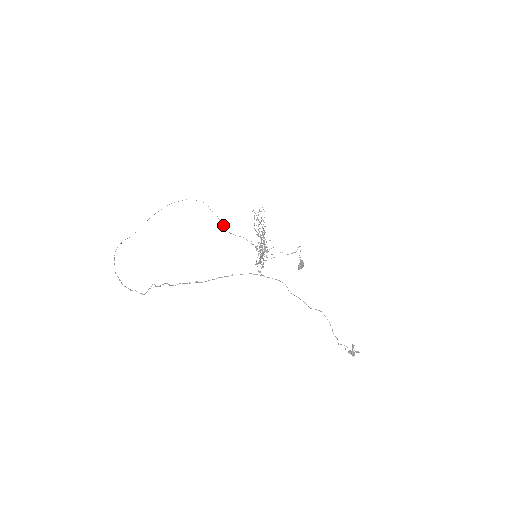
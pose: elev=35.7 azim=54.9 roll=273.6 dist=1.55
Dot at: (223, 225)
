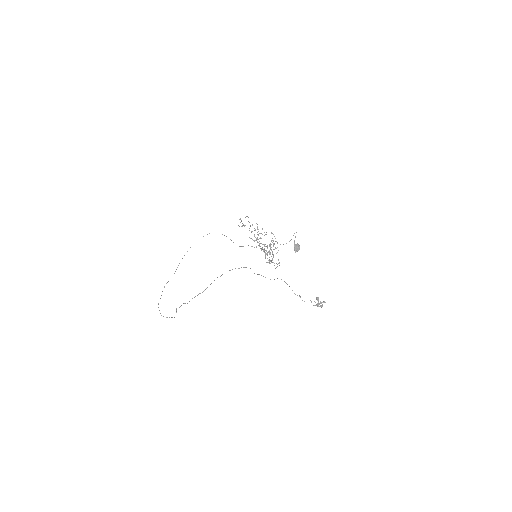
Dot at: occluded
